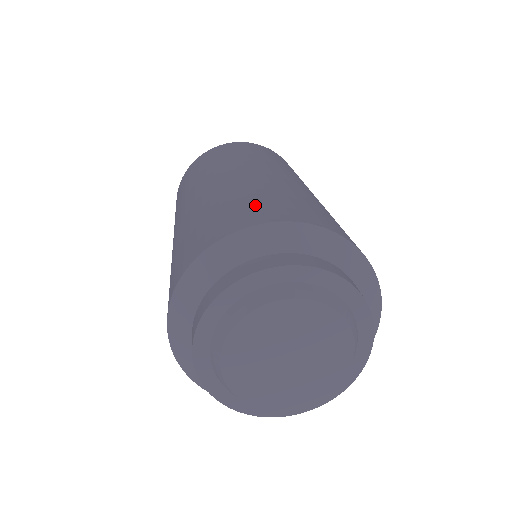
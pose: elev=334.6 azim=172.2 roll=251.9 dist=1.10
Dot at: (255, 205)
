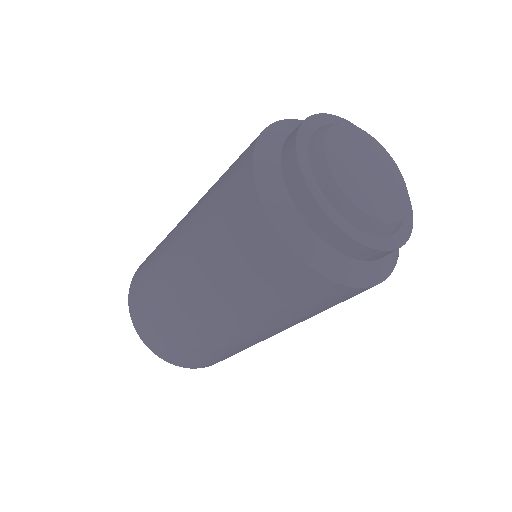
Dot at: occluded
